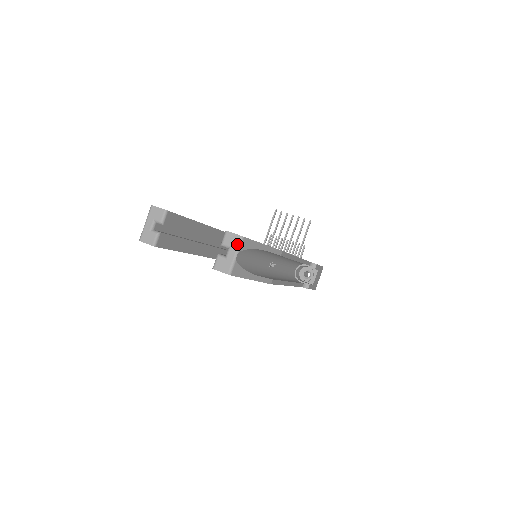
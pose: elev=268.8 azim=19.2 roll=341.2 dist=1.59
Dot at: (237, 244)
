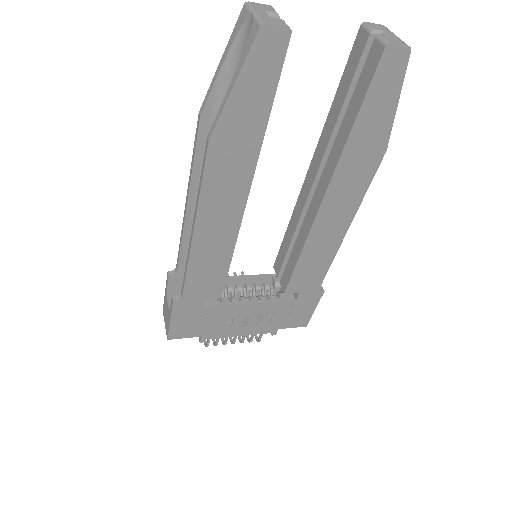
Dot at: (387, 29)
